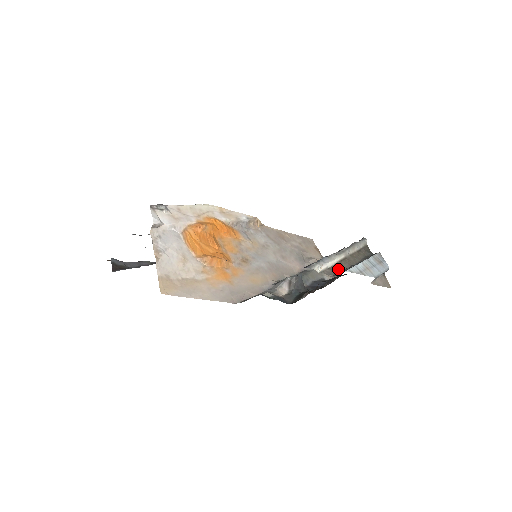
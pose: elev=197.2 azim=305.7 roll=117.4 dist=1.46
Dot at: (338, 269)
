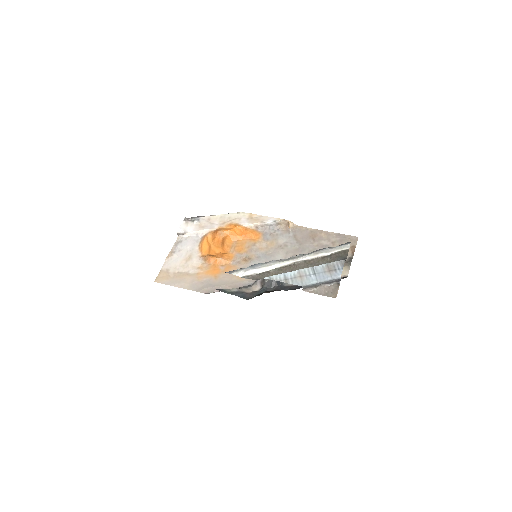
Dot at: (269, 275)
